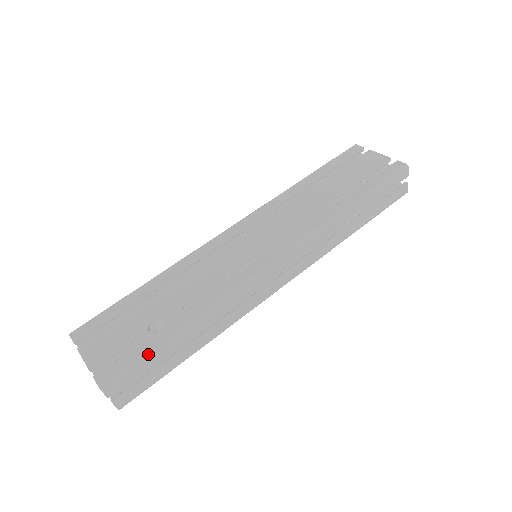
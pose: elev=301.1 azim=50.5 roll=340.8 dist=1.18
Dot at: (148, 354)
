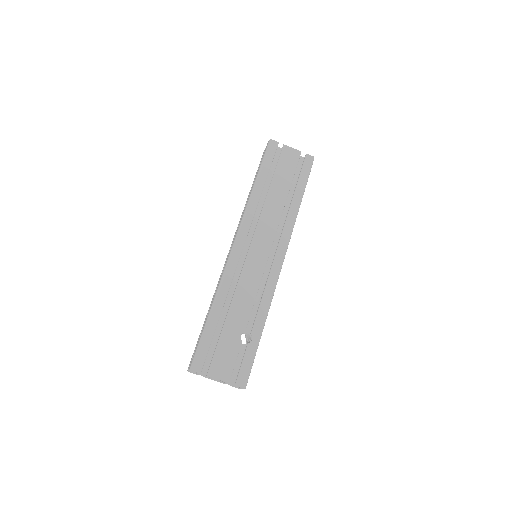
Dot at: (255, 355)
